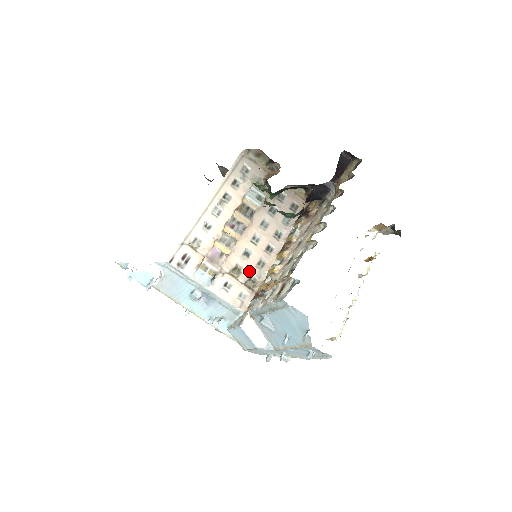
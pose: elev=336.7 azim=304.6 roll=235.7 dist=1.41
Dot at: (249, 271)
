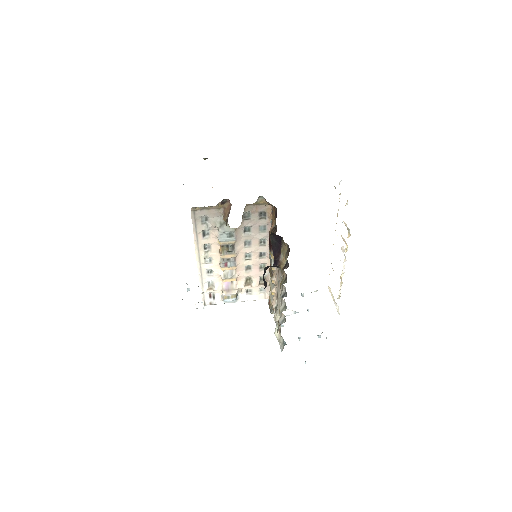
Dot at: (257, 276)
